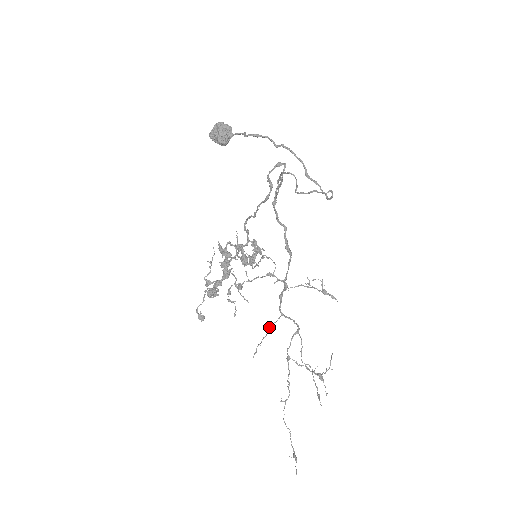
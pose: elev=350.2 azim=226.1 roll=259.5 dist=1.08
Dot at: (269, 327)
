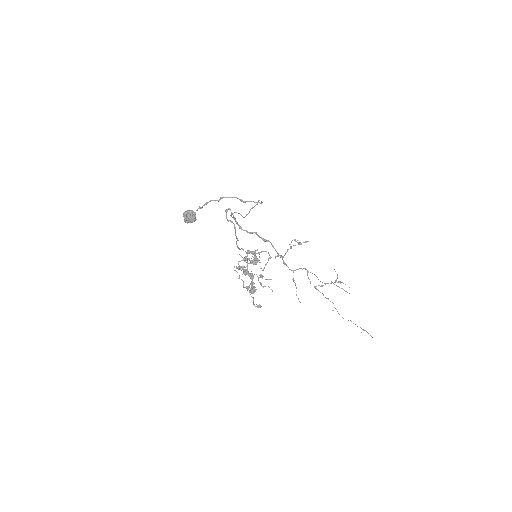
Dot at: occluded
